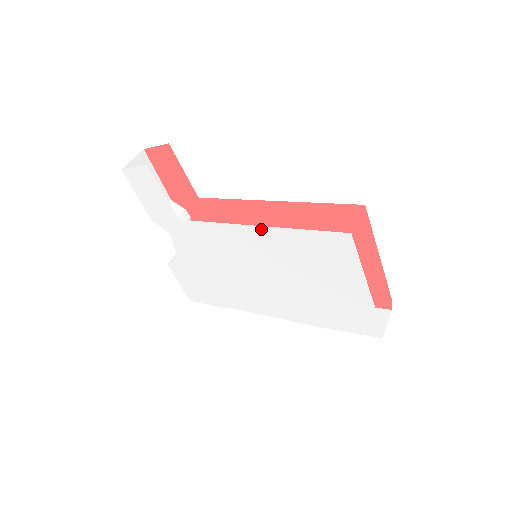
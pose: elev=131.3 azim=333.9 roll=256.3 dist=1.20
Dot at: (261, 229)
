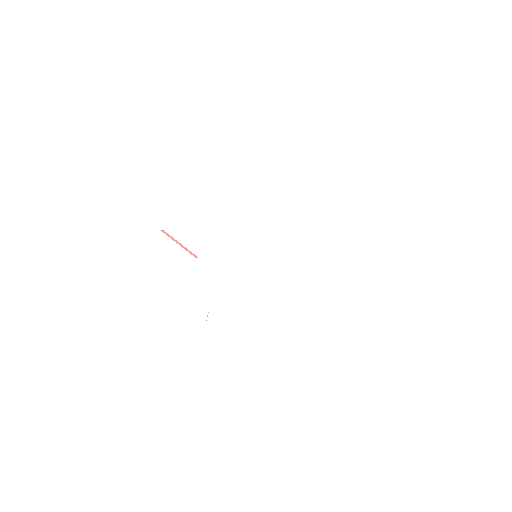
Dot at: (246, 212)
